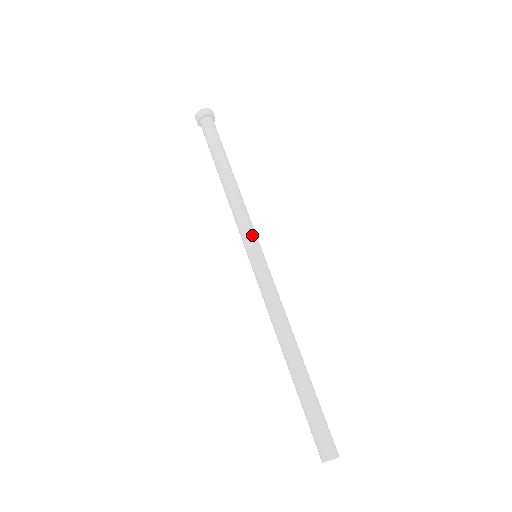
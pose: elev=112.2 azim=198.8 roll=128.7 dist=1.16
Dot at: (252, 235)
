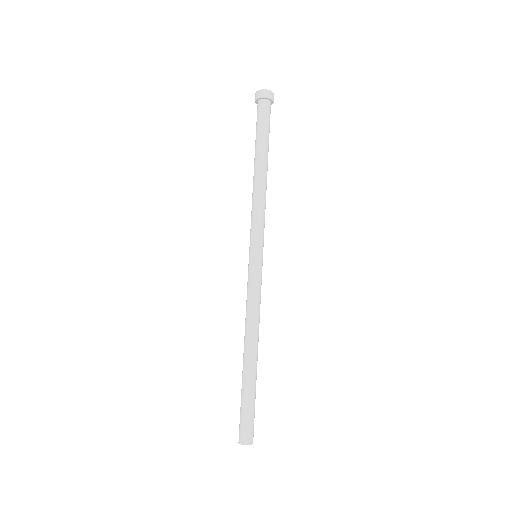
Dot at: (253, 237)
